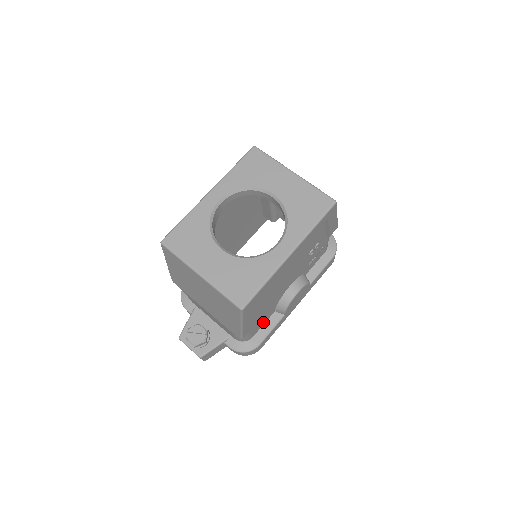
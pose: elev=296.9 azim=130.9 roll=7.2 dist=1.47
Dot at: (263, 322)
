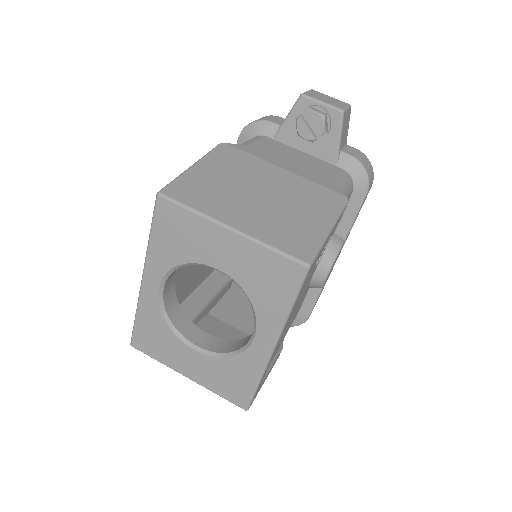
Dot at: occluded
